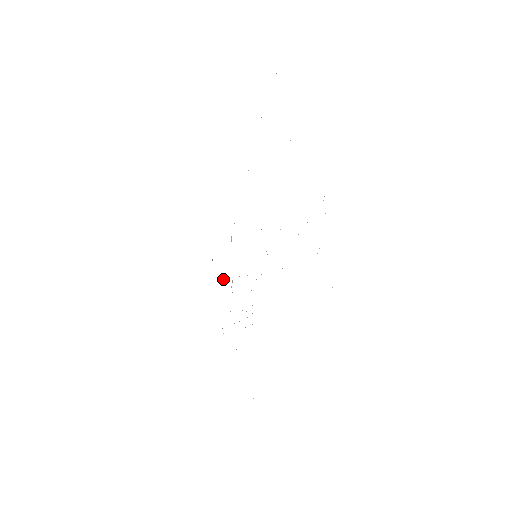
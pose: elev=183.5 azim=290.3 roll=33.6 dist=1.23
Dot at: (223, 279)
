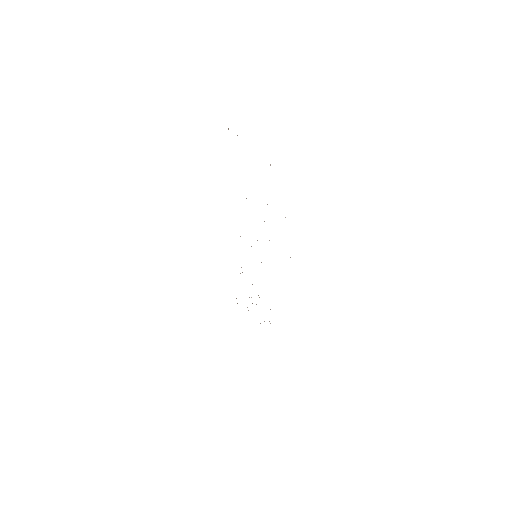
Dot at: occluded
